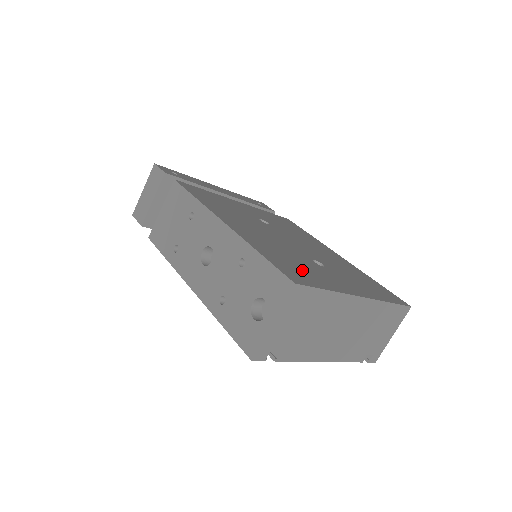
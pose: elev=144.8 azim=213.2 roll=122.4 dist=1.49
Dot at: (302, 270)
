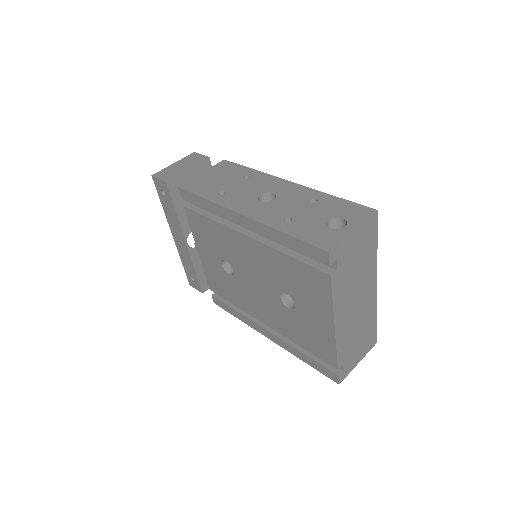
Dot at: occluded
